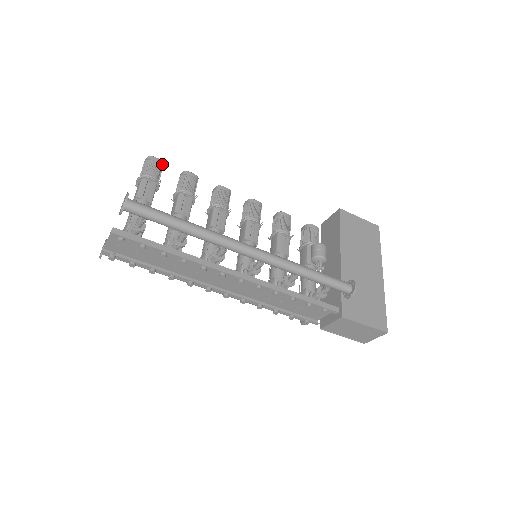
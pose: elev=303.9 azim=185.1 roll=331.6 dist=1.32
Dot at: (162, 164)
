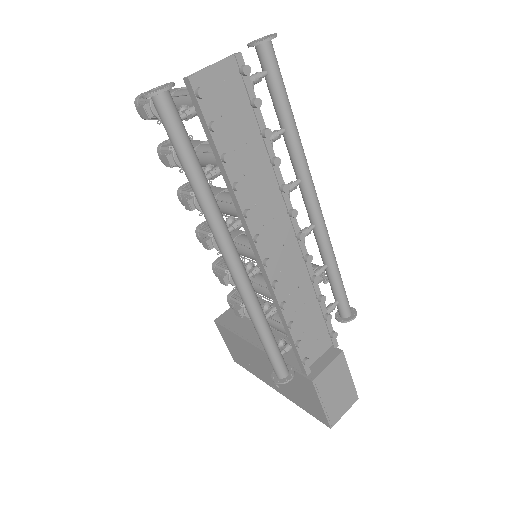
Dot at: occluded
